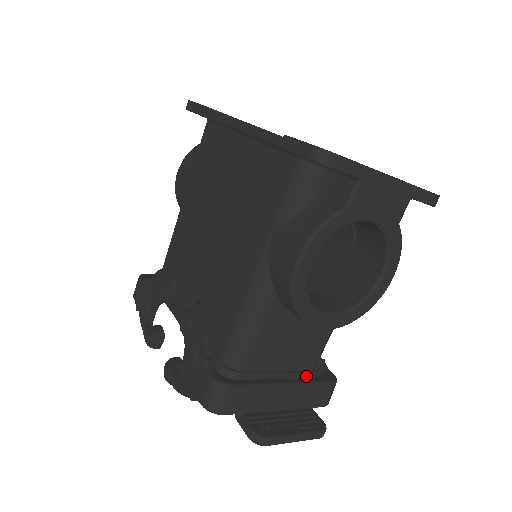
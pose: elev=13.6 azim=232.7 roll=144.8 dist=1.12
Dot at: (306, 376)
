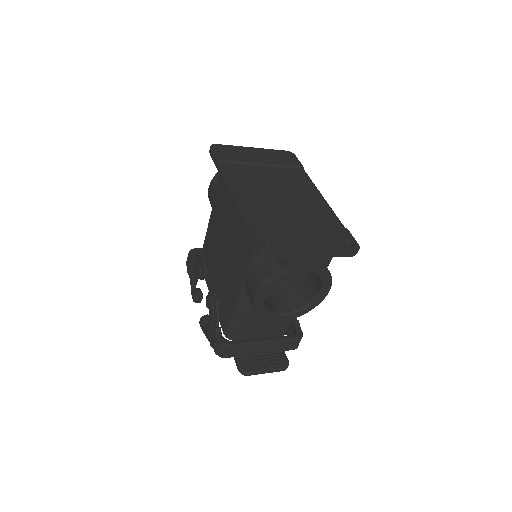
Dot at: (282, 333)
